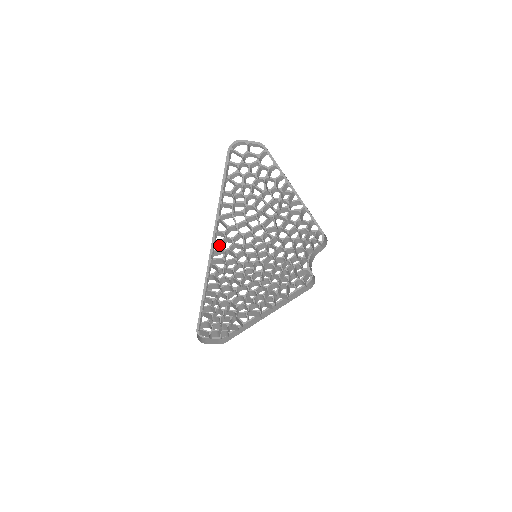
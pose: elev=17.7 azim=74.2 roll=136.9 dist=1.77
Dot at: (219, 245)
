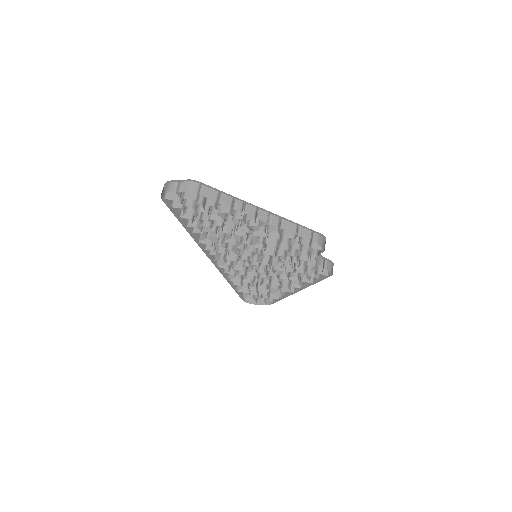
Dot at: (212, 254)
